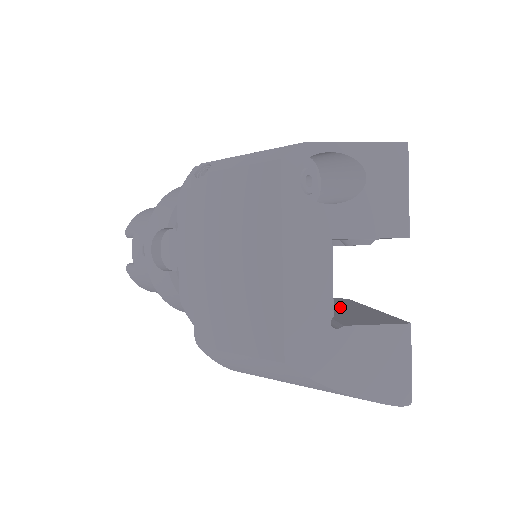
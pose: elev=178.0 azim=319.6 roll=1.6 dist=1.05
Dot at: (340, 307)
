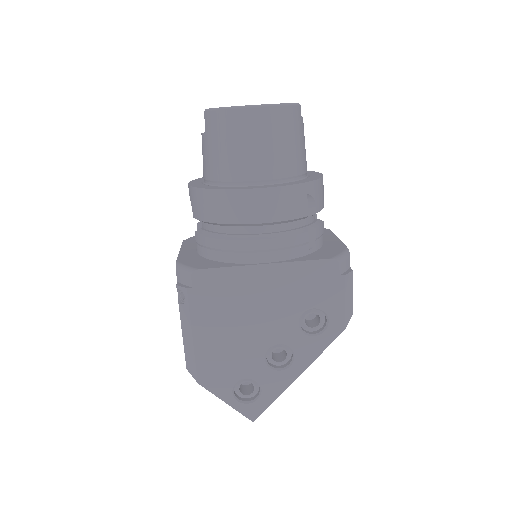
Dot at: occluded
